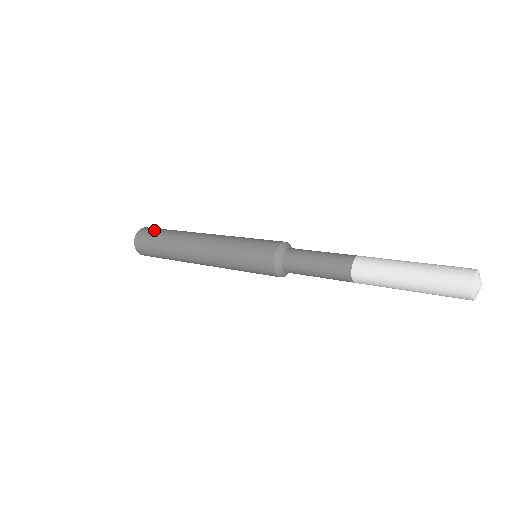
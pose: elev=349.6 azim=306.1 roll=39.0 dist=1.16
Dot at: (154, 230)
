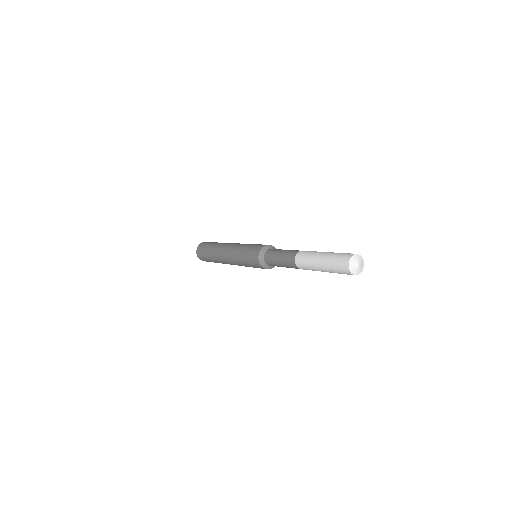
Dot at: (209, 242)
